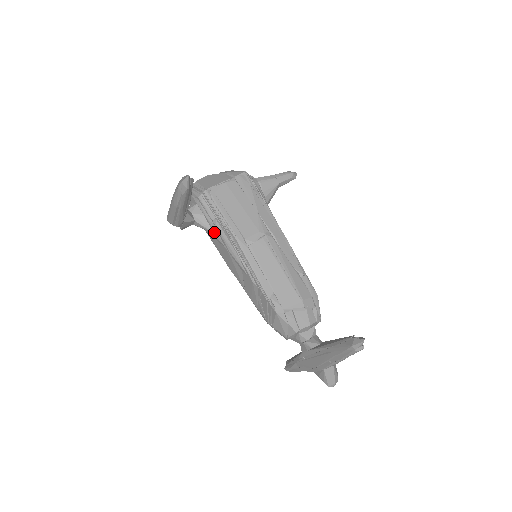
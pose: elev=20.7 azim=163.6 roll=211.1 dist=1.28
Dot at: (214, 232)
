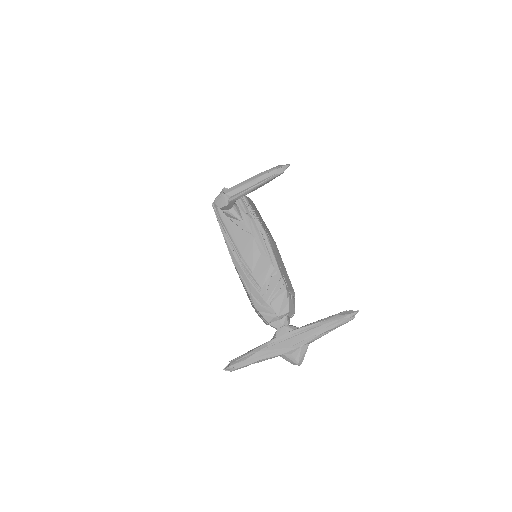
Dot at: (245, 221)
